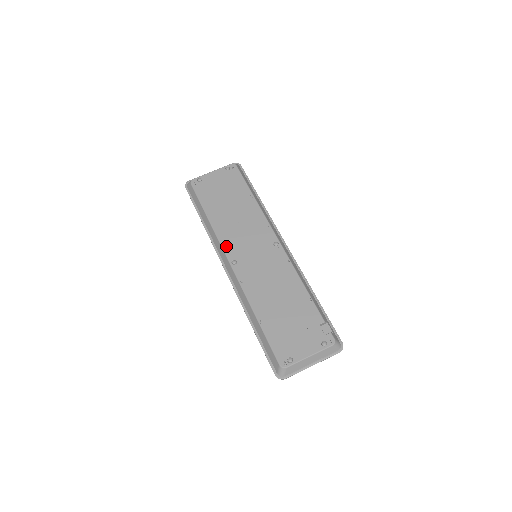
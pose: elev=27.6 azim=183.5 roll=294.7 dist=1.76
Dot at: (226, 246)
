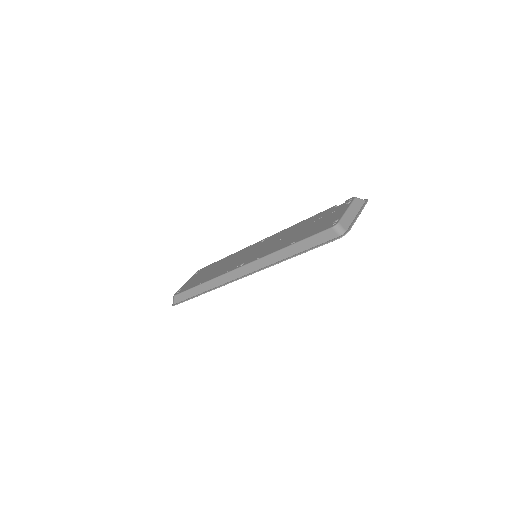
Dot at: (228, 271)
